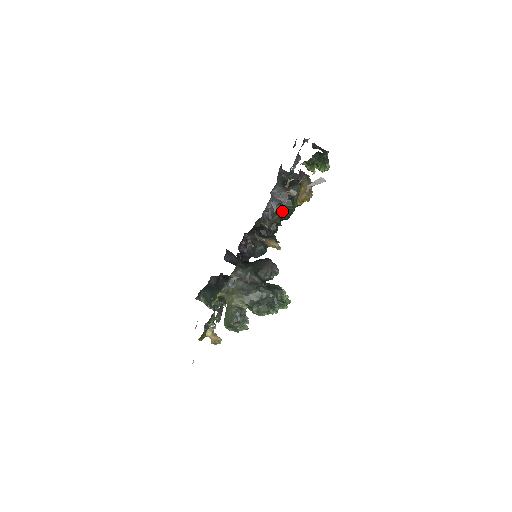
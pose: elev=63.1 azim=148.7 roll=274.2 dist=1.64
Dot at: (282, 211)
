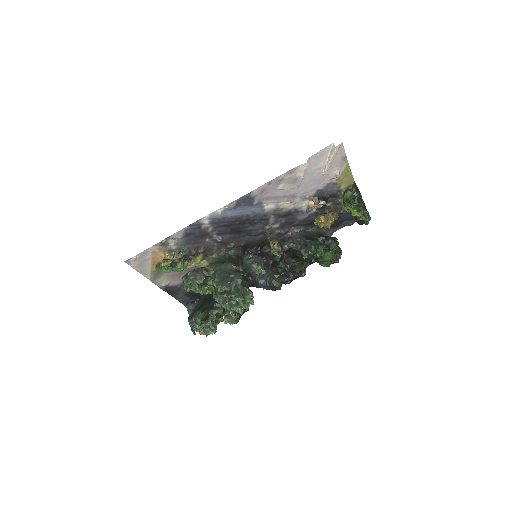
Dot at: (304, 245)
